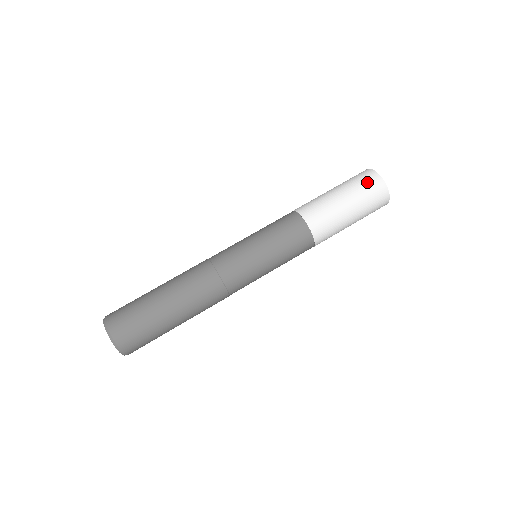
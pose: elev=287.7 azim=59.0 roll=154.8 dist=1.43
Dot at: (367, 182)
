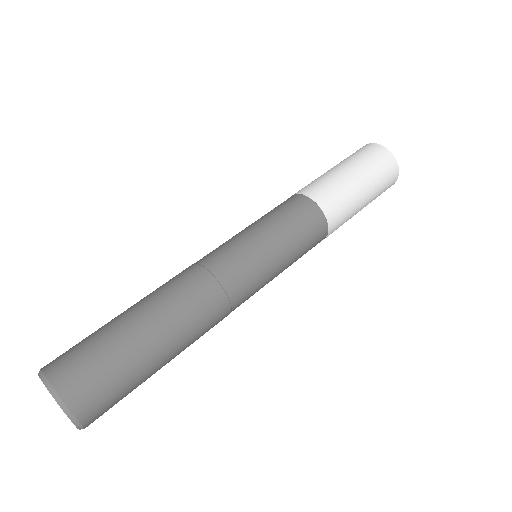
Dot at: (364, 151)
